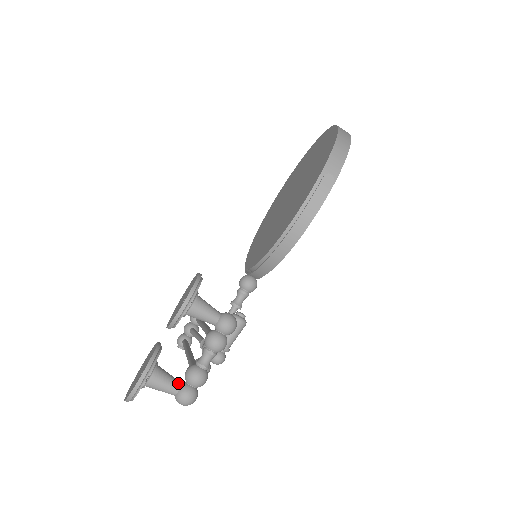
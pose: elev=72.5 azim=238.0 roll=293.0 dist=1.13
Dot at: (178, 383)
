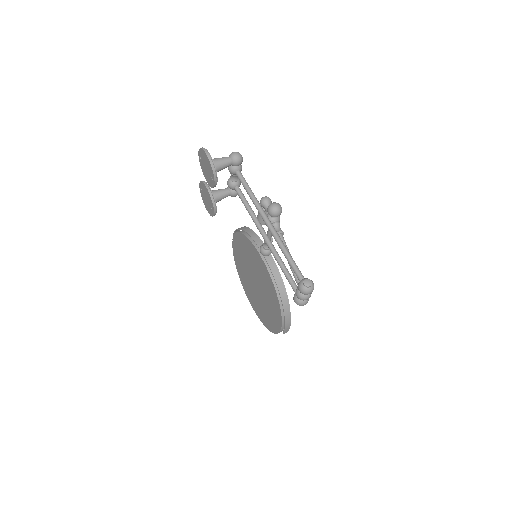
Dot at: occluded
